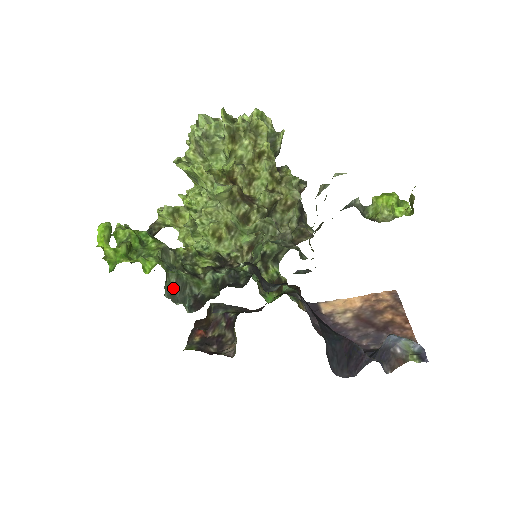
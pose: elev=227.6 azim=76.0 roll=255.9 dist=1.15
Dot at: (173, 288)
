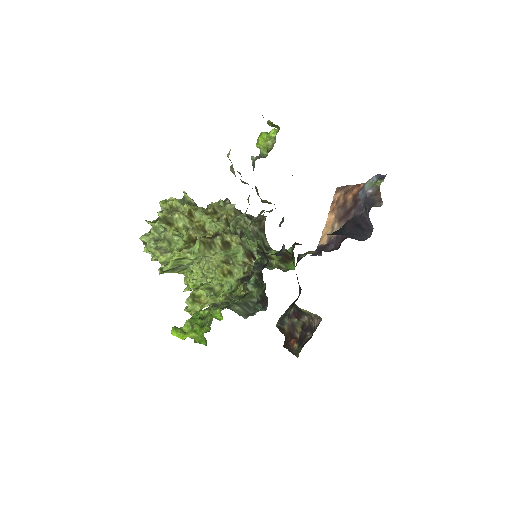
Dot at: (243, 311)
